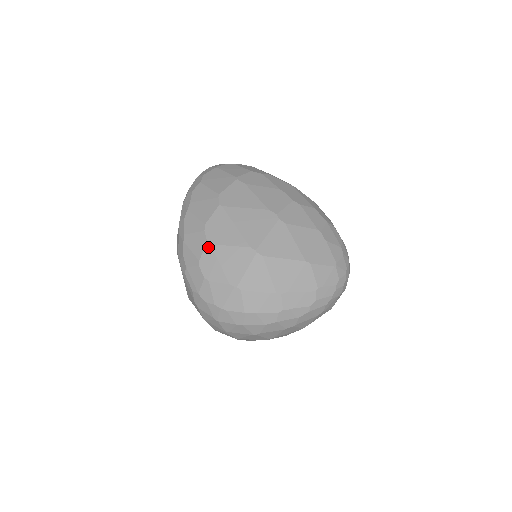
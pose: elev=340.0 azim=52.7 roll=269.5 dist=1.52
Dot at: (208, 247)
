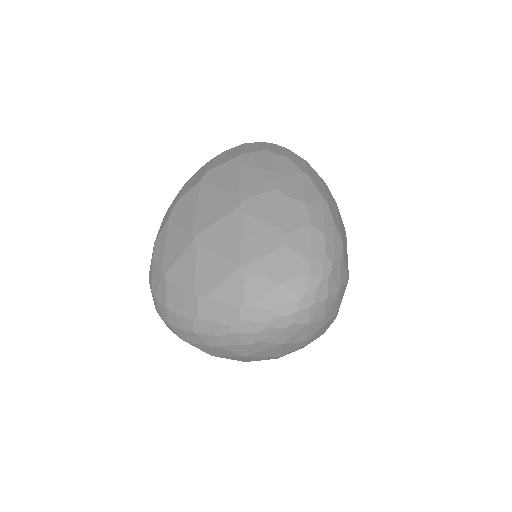
Dot at: (166, 225)
